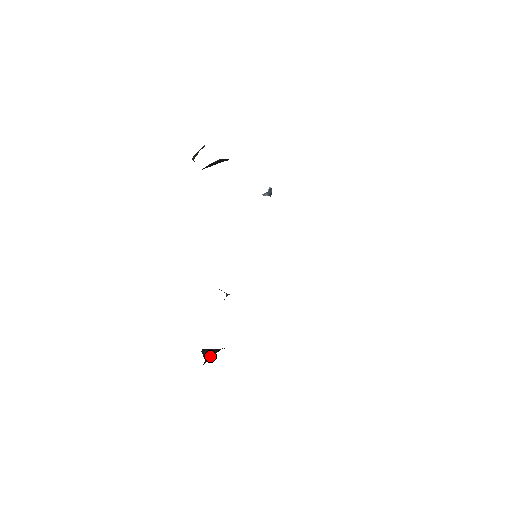
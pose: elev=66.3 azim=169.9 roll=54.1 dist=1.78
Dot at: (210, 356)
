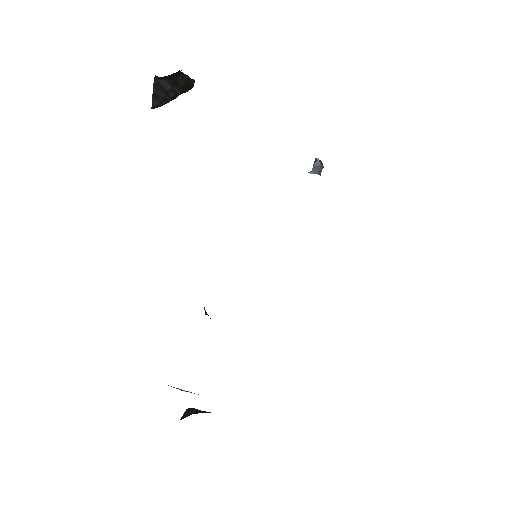
Dot at: (184, 417)
